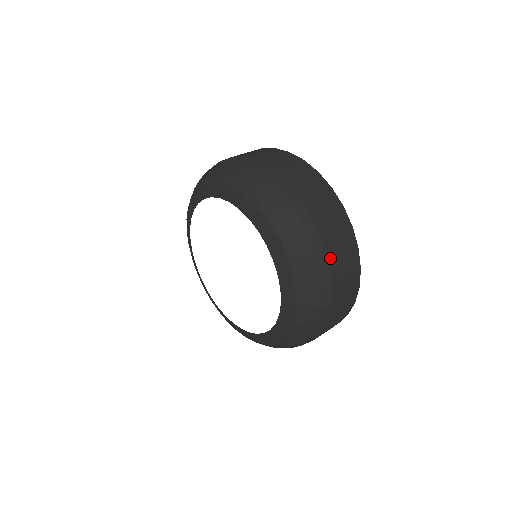
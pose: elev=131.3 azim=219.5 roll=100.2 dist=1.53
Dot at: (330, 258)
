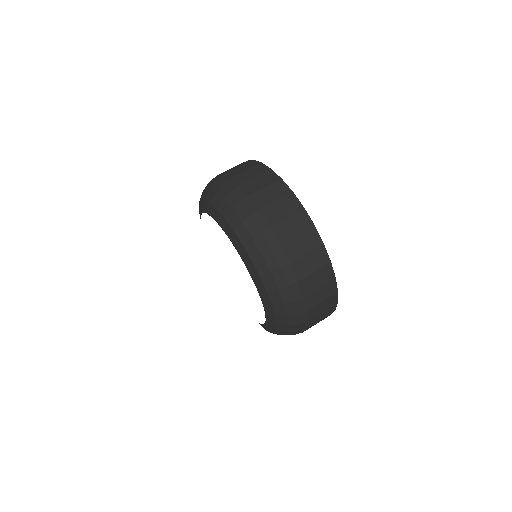
Dot at: (291, 257)
